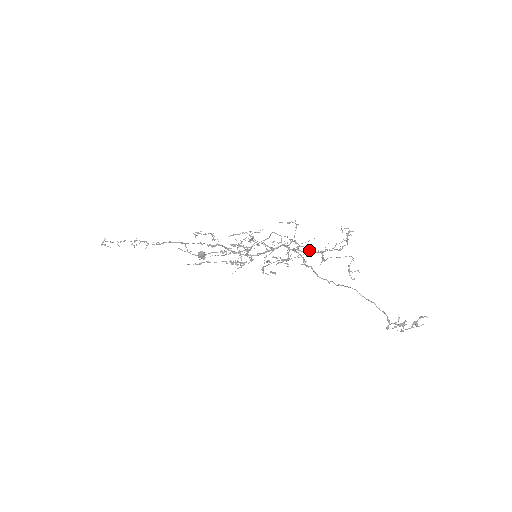
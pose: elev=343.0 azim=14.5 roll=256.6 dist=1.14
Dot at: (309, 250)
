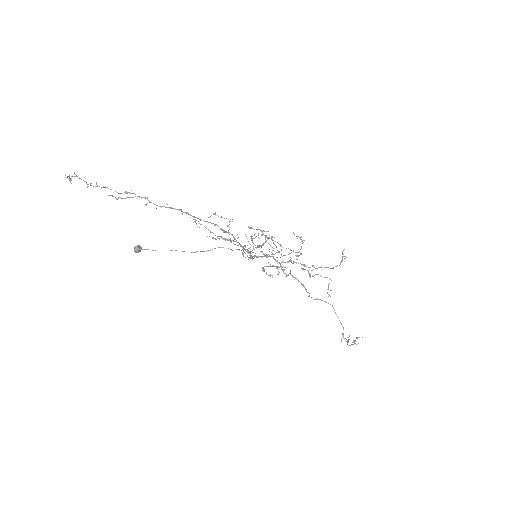
Dot at: (304, 264)
